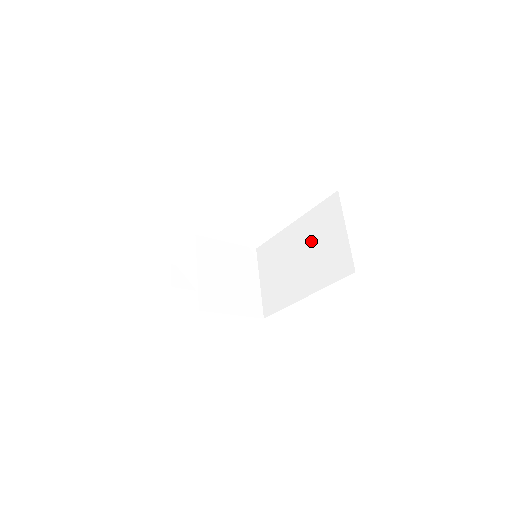
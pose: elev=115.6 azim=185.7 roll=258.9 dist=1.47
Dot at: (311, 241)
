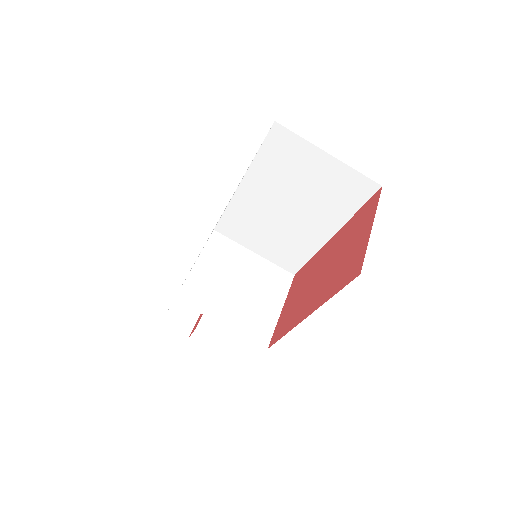
Dot at: (287, 188)
